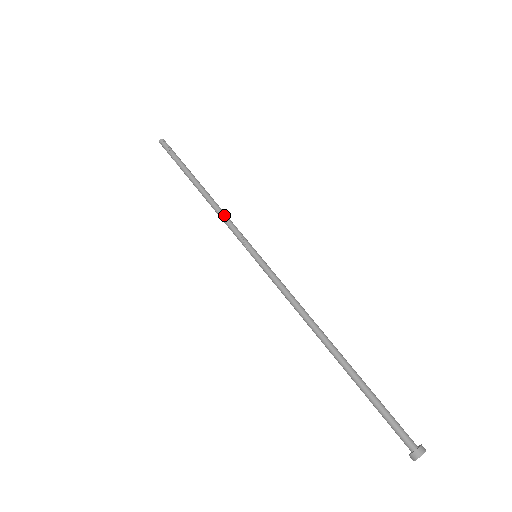
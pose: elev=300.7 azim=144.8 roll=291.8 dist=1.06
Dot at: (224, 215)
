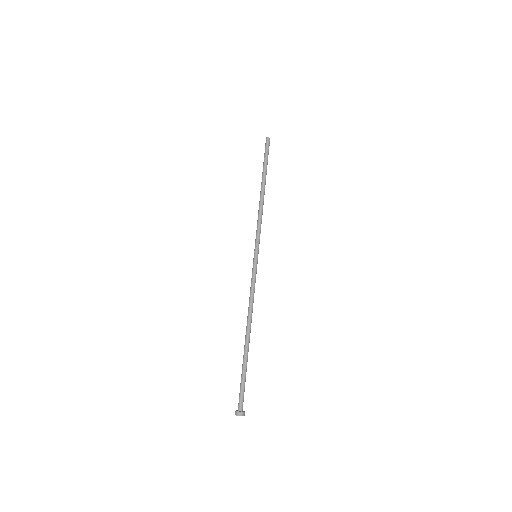
Dot at: (261, 218)
